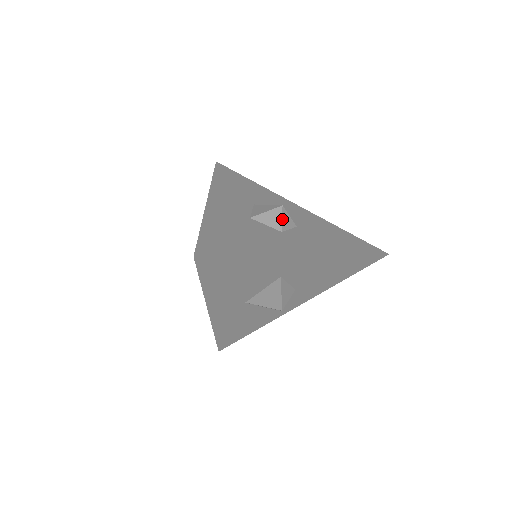
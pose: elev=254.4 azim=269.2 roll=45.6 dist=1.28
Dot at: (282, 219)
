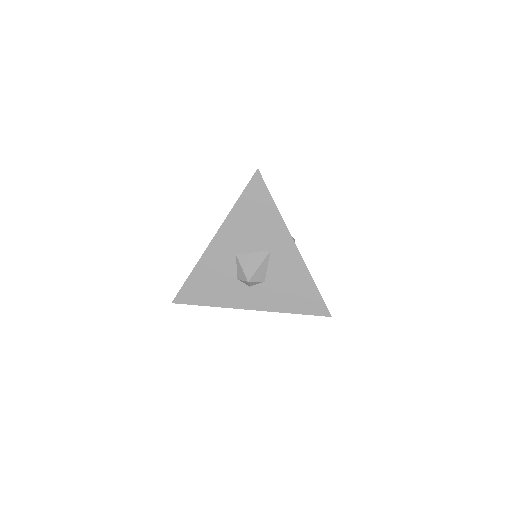
Dot at: occluded
